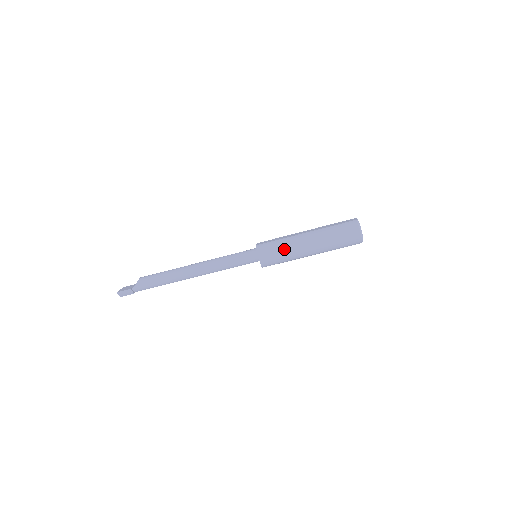
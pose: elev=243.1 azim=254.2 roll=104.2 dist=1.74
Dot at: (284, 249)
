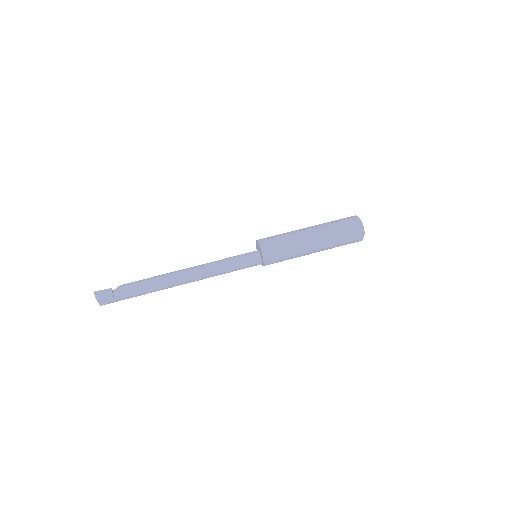
Dot at: (285, 236)
